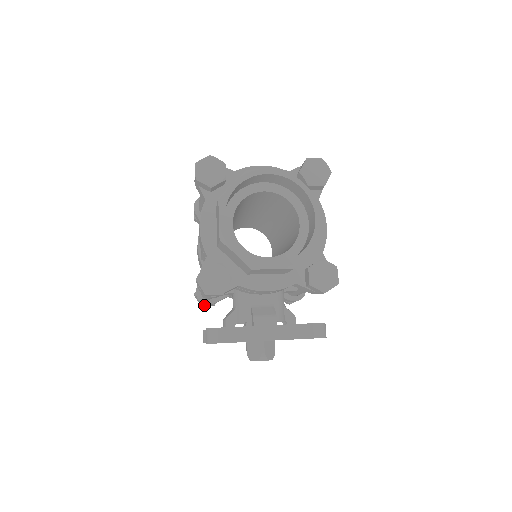
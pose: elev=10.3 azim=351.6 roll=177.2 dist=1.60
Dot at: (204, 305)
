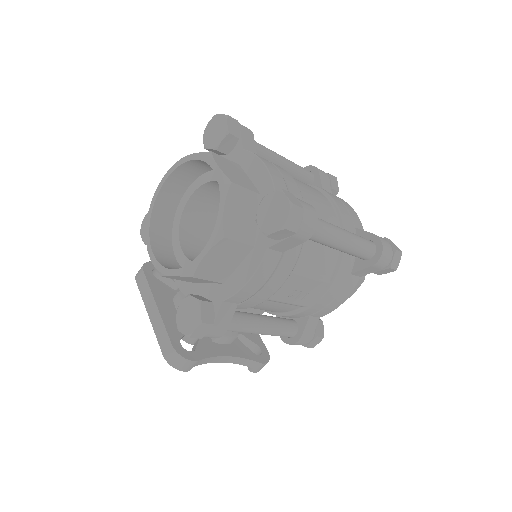
Dot at: occluded
